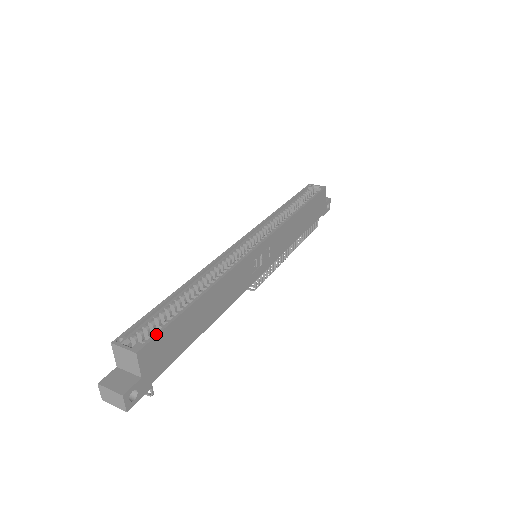
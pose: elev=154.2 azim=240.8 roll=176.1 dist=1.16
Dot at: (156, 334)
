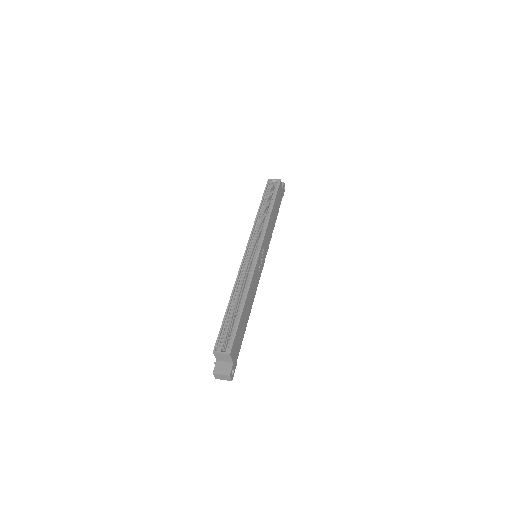
Dot at: (233, 340)
